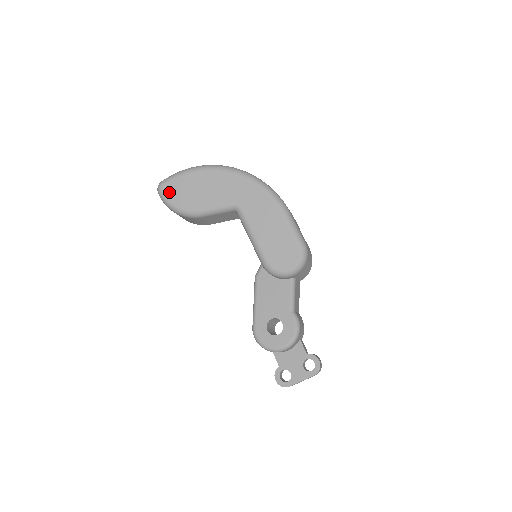
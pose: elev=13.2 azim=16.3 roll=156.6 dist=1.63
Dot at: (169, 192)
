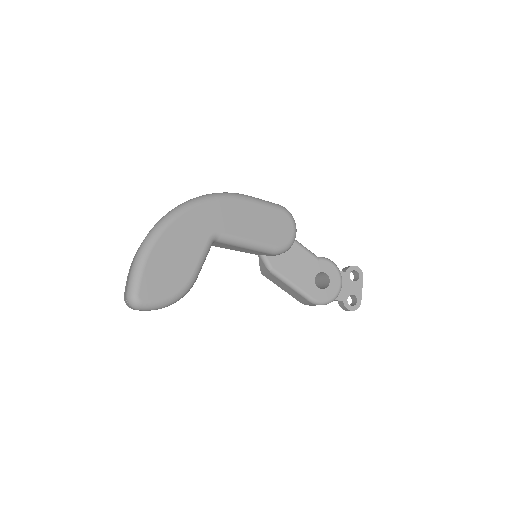
Dot at: (151, 294)
